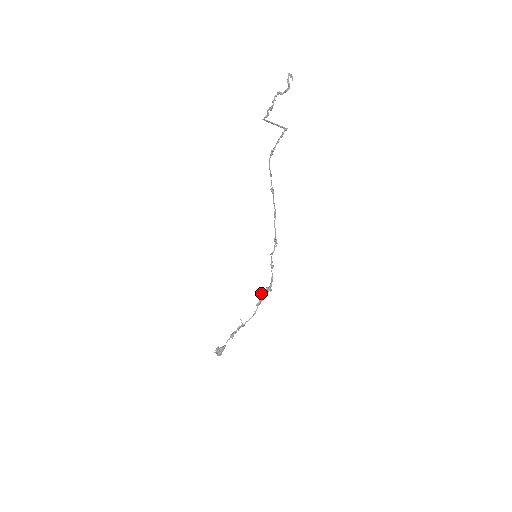
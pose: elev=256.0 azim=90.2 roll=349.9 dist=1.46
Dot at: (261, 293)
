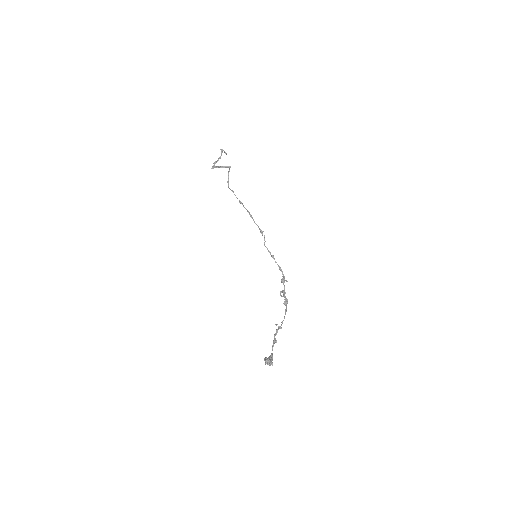
Dot at: (282, 292)
